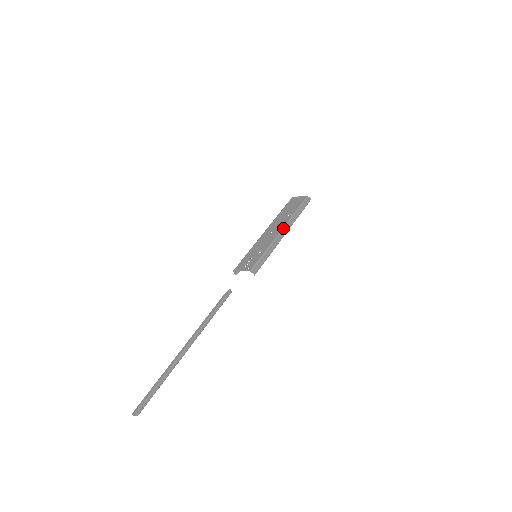
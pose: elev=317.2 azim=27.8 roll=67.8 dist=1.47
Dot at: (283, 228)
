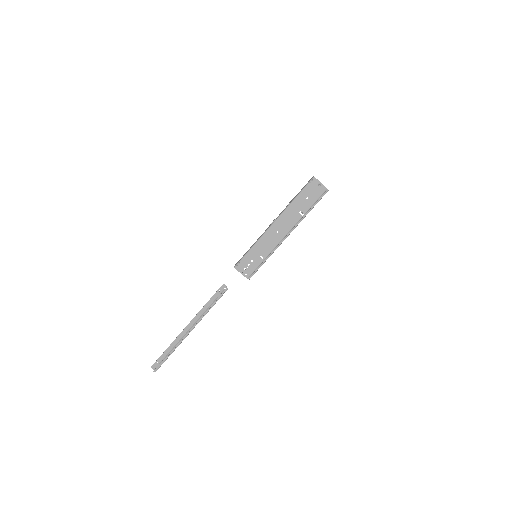
Dot at: (289, 232)
